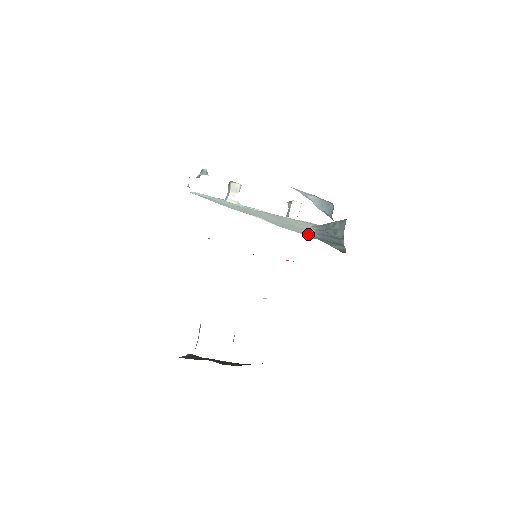
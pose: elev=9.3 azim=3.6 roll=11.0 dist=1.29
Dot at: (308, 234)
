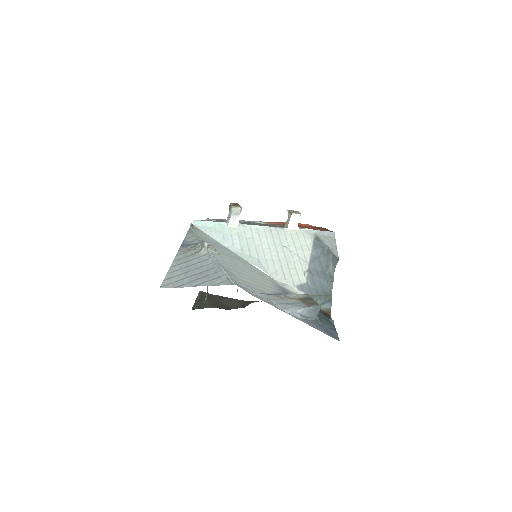
Dot at: (301, 282)
